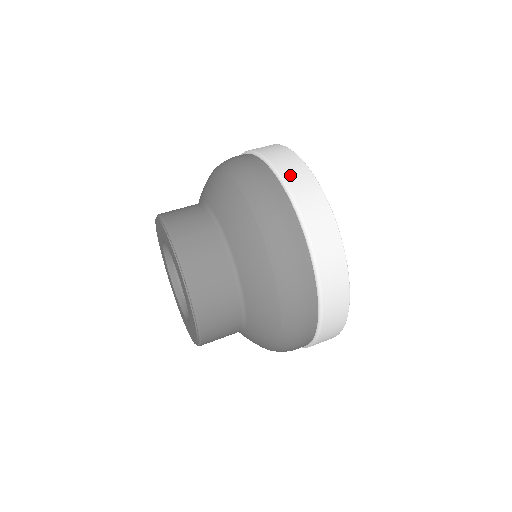
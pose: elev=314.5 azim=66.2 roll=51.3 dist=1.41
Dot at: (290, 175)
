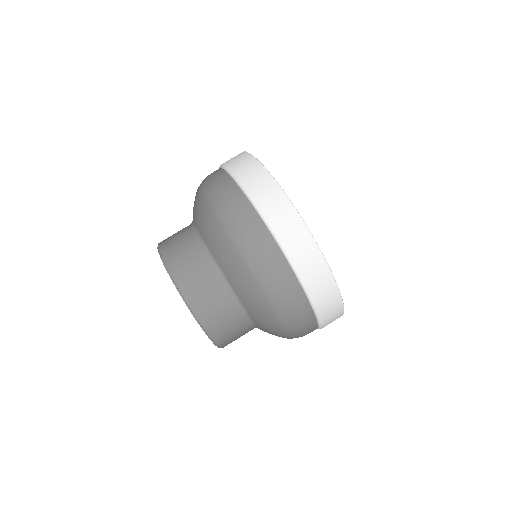
Dot at: (263, 199)
